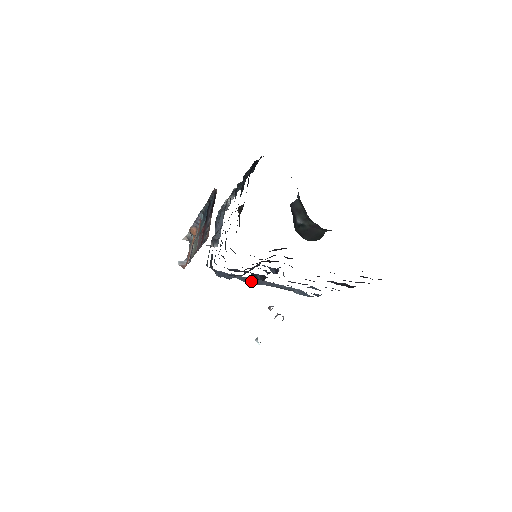
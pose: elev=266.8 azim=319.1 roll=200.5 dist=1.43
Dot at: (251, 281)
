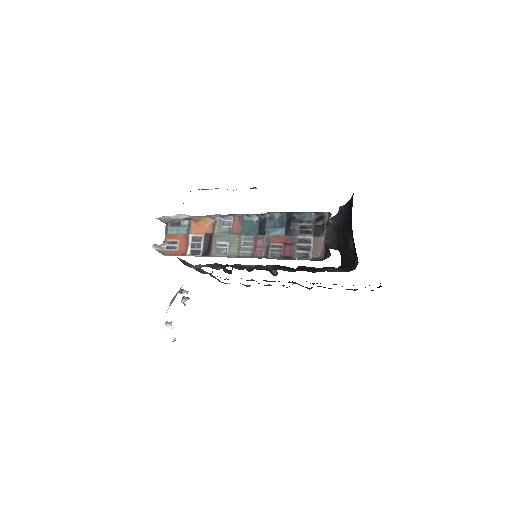
Dot at: occluded
